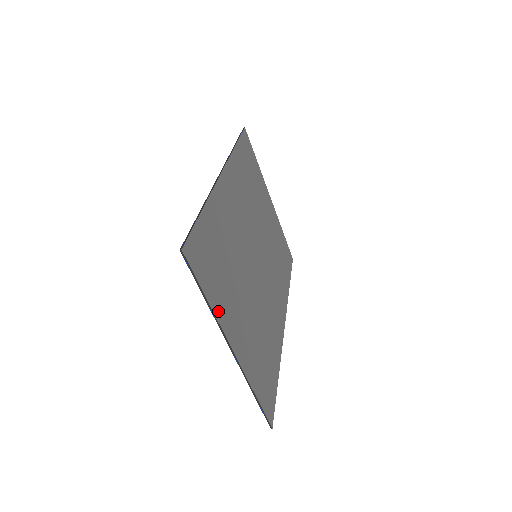
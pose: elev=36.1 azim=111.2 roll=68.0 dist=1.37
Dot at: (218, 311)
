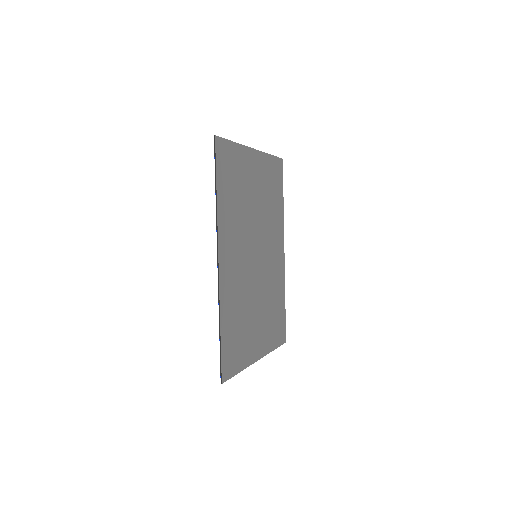
Dot at: (246, 362)
